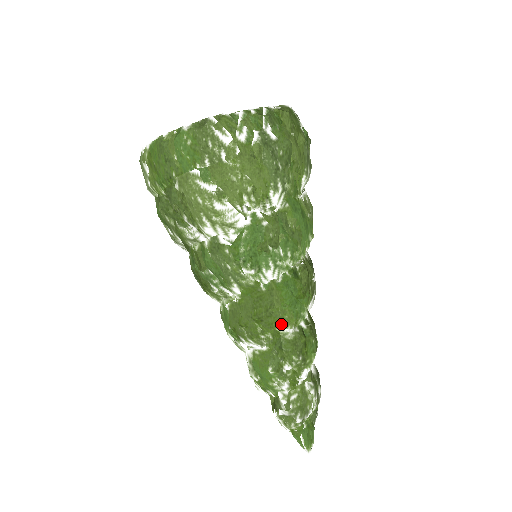
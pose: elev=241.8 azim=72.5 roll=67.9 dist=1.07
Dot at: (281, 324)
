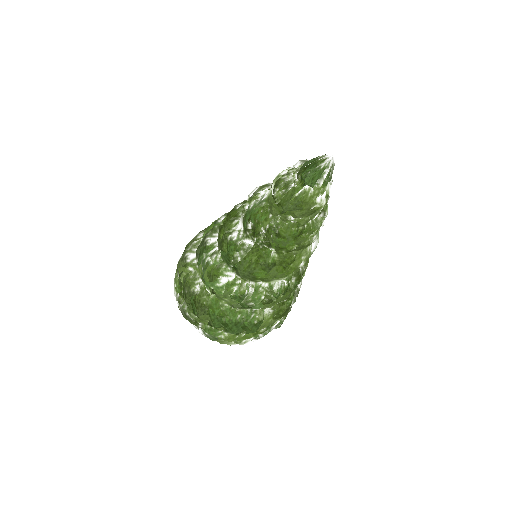
Dot at: (238, 205)
